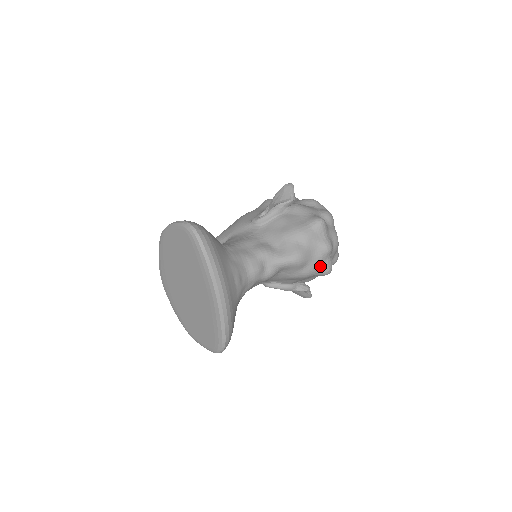
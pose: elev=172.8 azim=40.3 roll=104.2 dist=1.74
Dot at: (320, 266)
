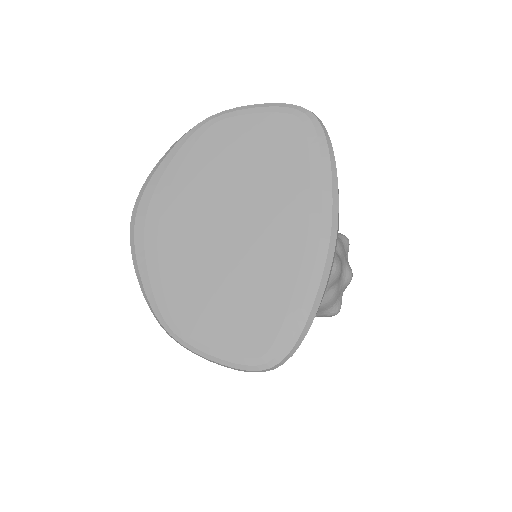
Dot at: (338, 297)
